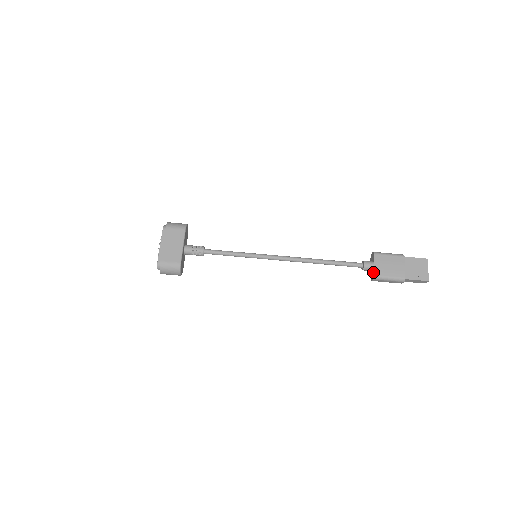
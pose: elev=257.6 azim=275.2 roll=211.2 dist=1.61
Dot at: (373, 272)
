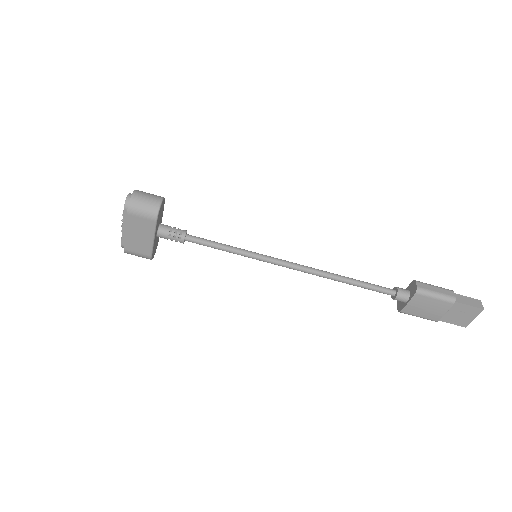
Dot at: (402, 306)
